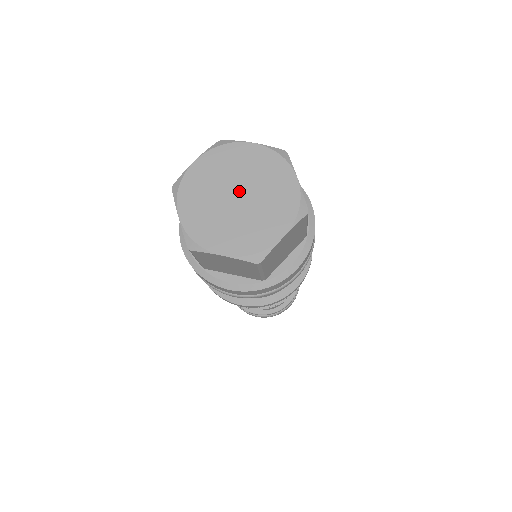
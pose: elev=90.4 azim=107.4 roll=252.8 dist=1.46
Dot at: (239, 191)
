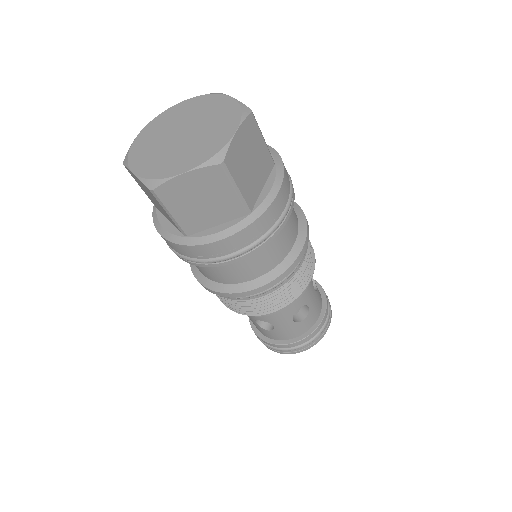
Dot at: (182, 130)
